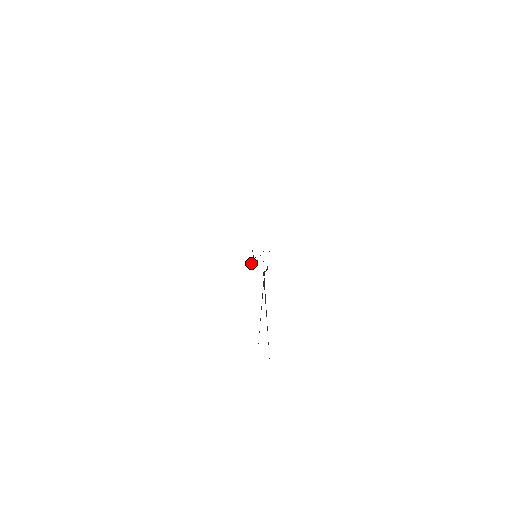
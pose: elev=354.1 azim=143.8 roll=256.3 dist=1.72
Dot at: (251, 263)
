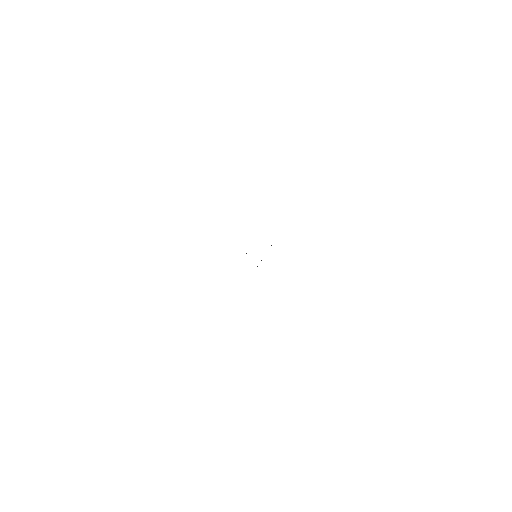
Dot at: occluded
